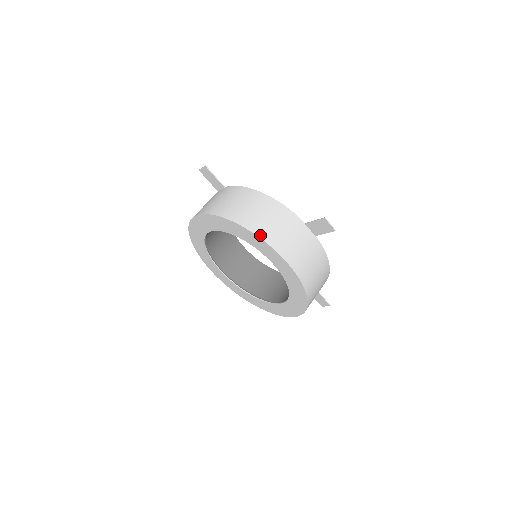
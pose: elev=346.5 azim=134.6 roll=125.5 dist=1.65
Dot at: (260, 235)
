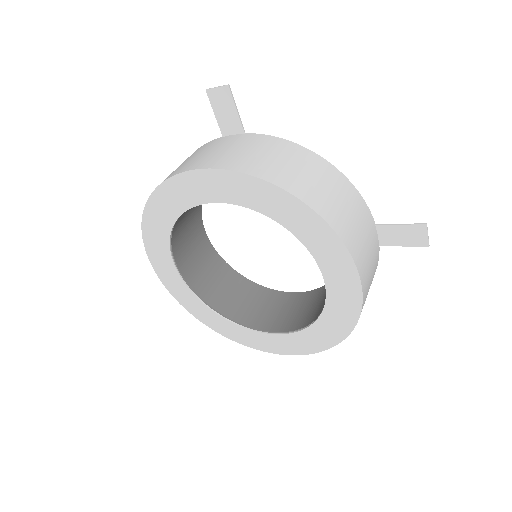
Dot at: (338, 231)
